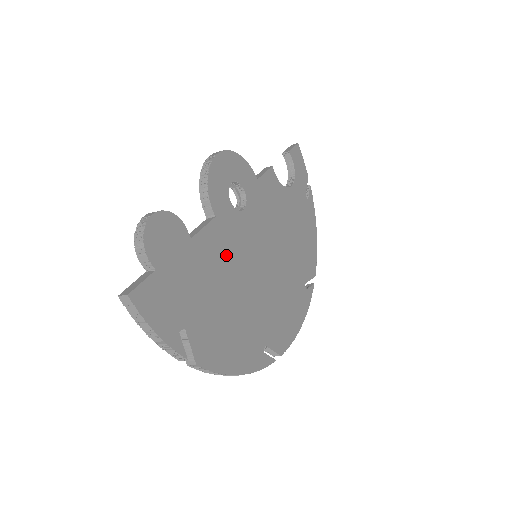
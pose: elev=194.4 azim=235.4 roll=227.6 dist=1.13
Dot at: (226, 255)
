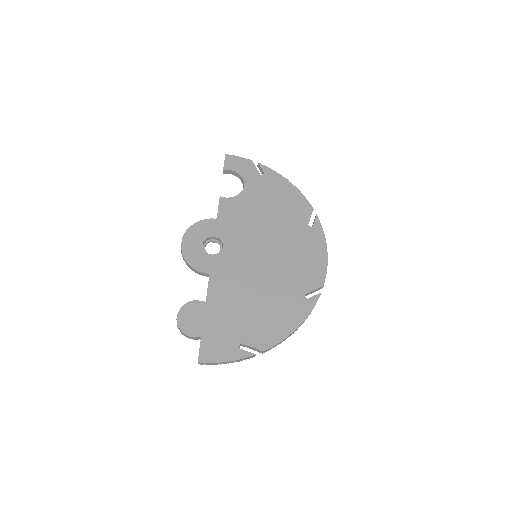
Dot at: (233, 283)
